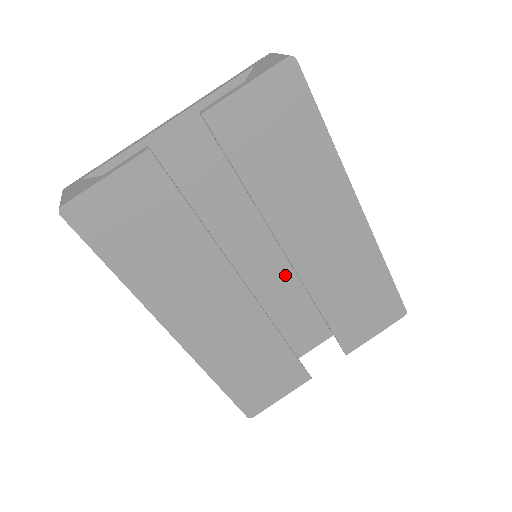
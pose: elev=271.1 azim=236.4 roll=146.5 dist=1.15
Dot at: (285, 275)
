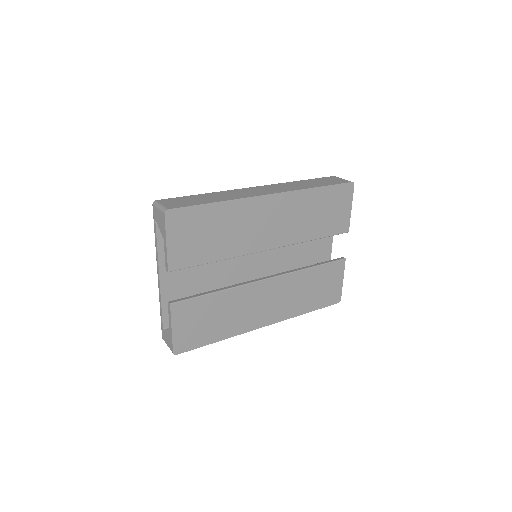
Dot at: occluded
